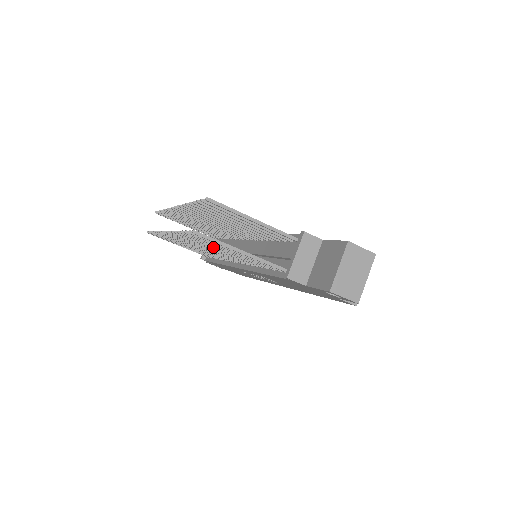
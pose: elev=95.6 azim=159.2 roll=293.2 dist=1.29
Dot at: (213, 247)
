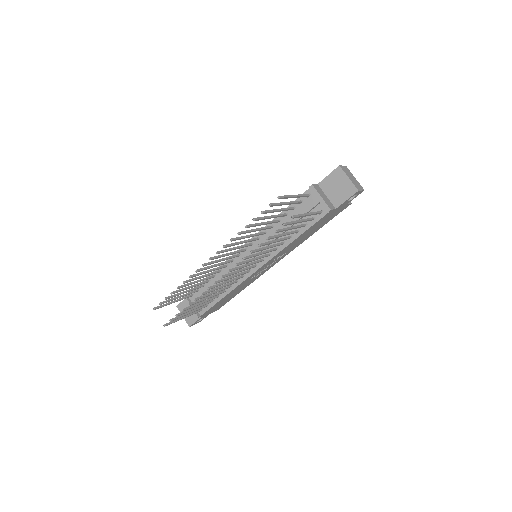
Dot at: (273, 242)
